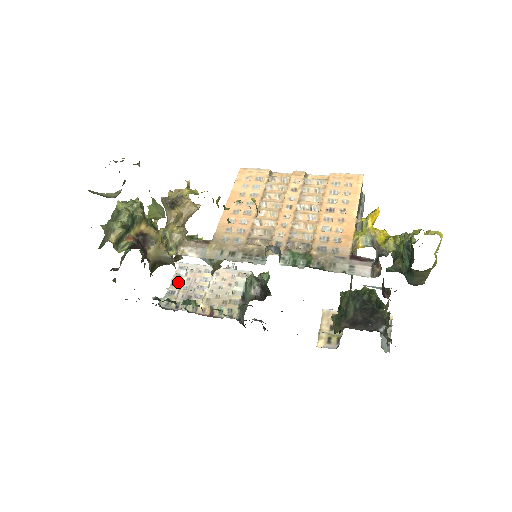
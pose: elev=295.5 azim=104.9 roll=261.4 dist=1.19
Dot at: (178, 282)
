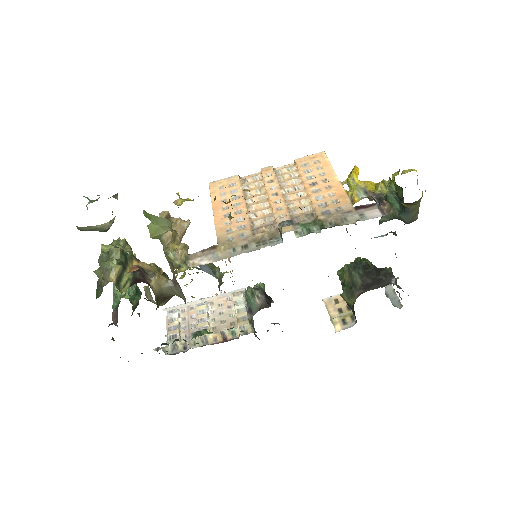
Dot at: (175, 325)
